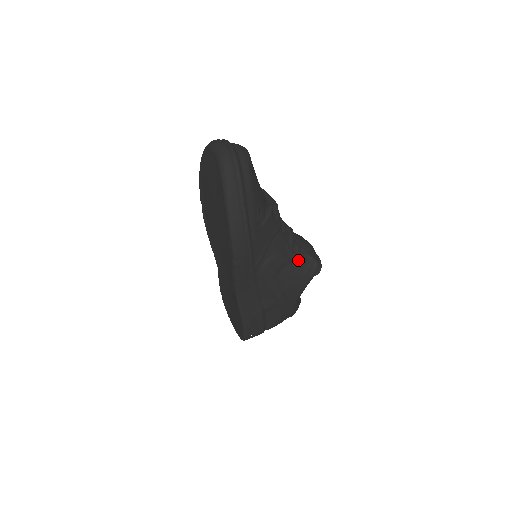
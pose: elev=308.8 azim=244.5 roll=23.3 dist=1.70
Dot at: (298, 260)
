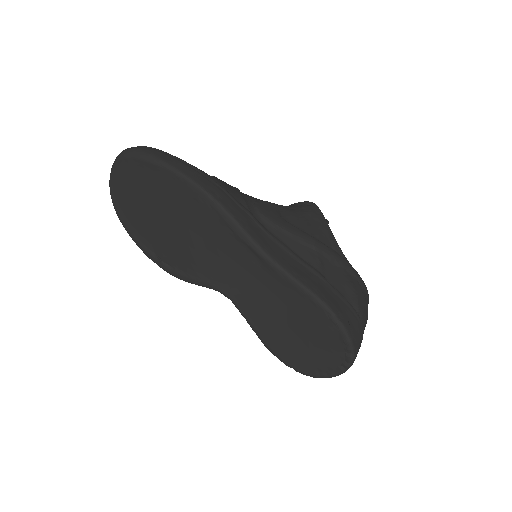
Dot at: (289, 207)
